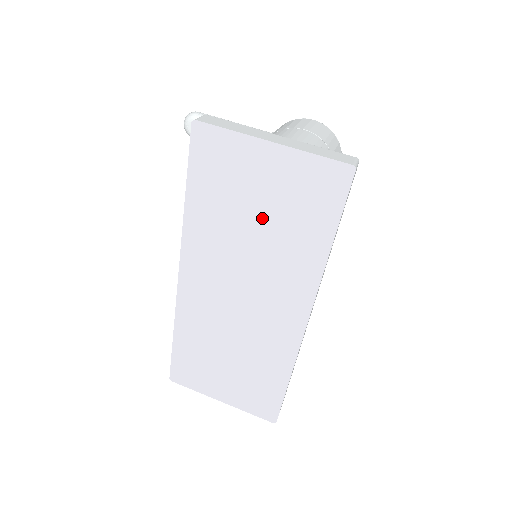
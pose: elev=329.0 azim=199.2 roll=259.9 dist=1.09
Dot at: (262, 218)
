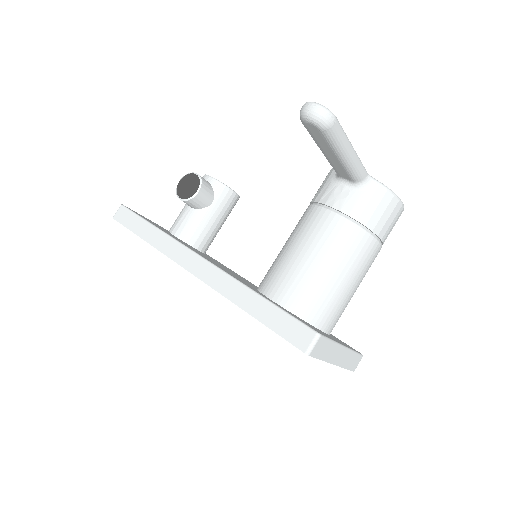
Dot at: occluded
